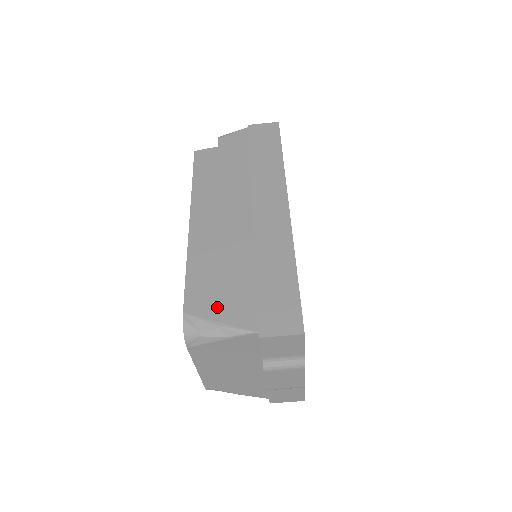
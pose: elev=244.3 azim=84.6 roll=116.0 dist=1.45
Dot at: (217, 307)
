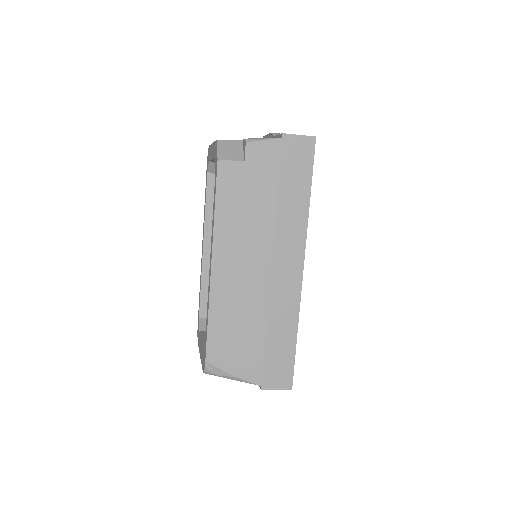
Dot at: (233, 361)
